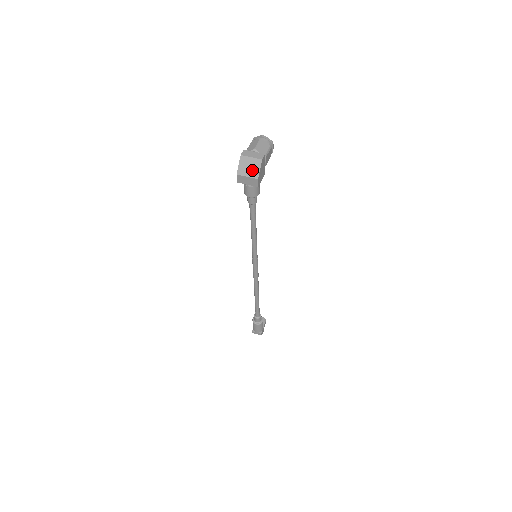
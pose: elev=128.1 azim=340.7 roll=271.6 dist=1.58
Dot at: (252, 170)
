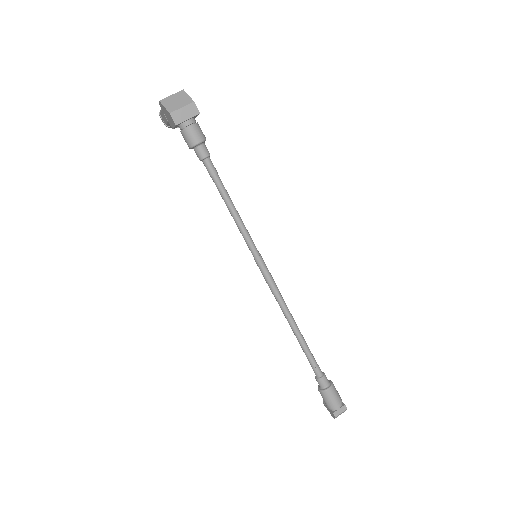
Dot at: (181, 101)
